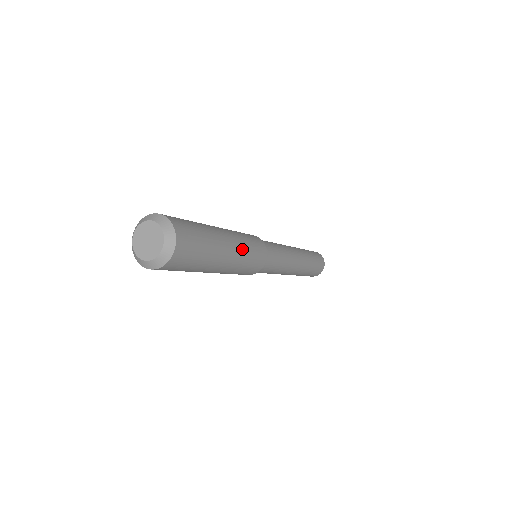
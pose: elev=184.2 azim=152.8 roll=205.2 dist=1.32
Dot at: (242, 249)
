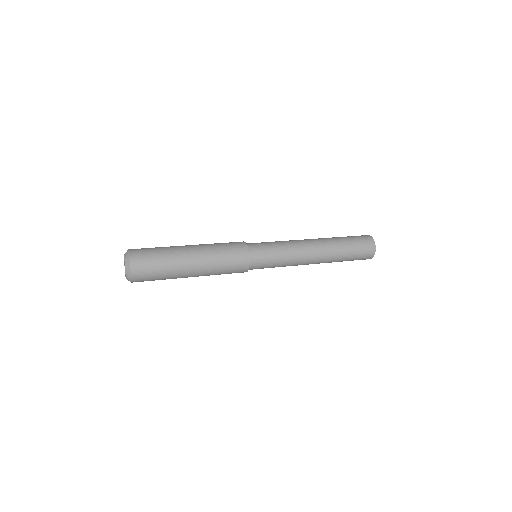
Dot at: (210, 264)
